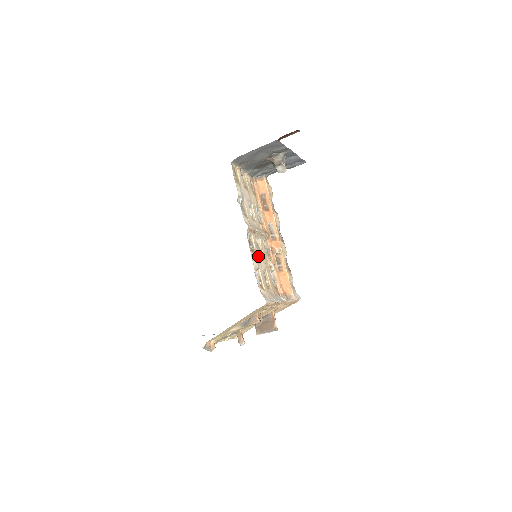
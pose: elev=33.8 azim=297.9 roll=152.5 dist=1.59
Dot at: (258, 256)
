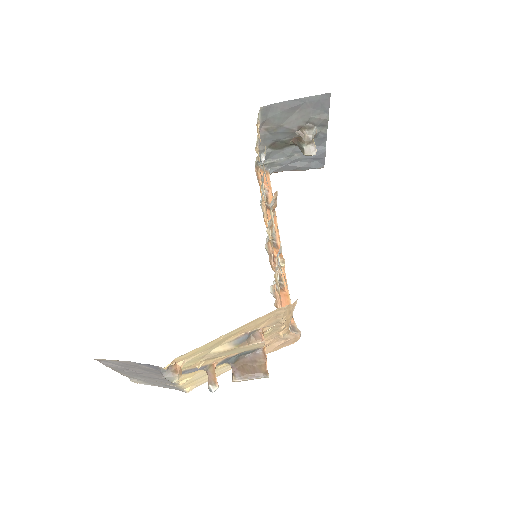
Dot at: occluded
